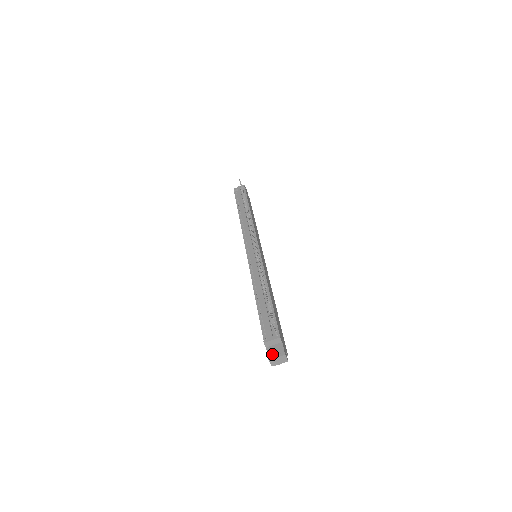
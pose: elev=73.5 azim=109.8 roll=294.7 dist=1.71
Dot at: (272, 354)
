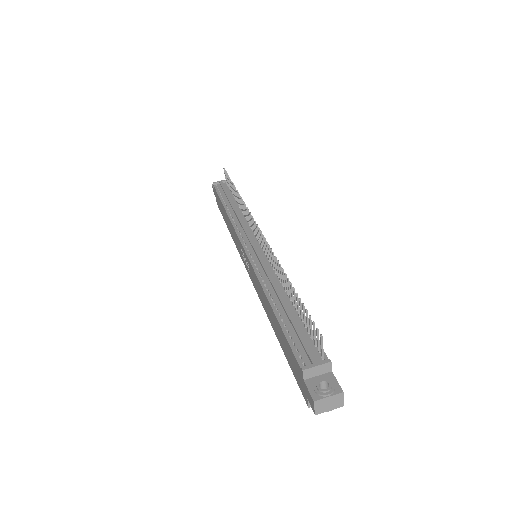
Dot at: (319, 390)
